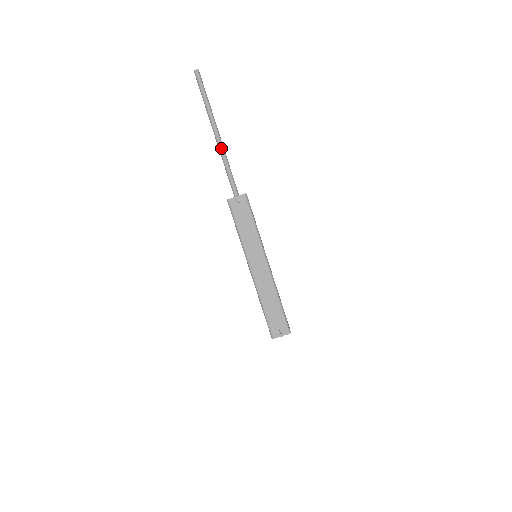
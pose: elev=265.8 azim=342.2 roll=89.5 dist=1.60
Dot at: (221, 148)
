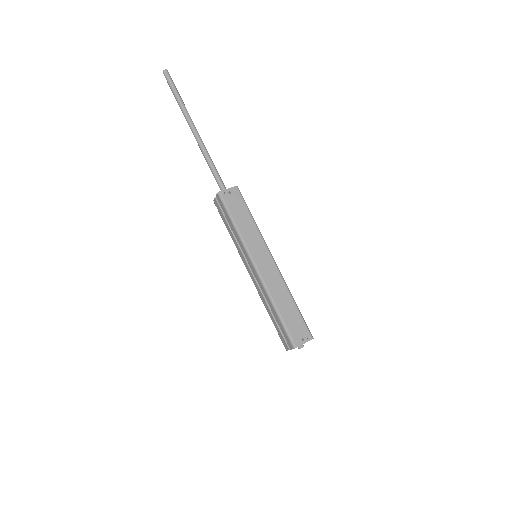
Dot at: (202, 143)
